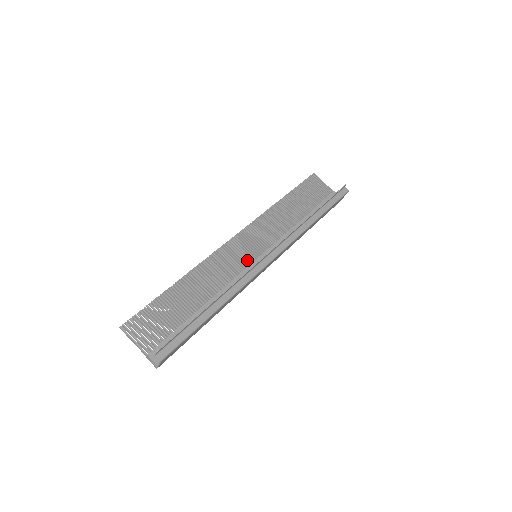
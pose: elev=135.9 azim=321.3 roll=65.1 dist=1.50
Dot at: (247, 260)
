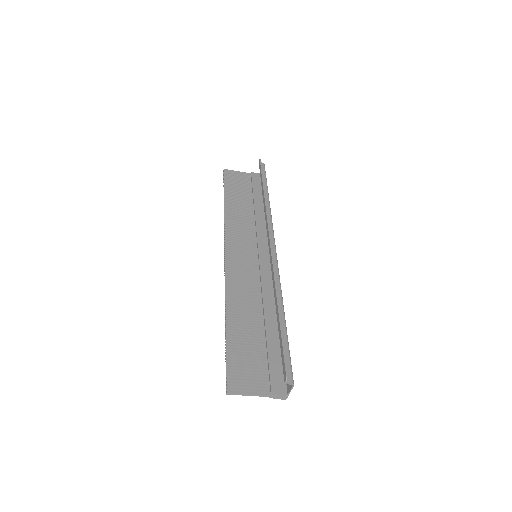
Dot at: (253, 264)
